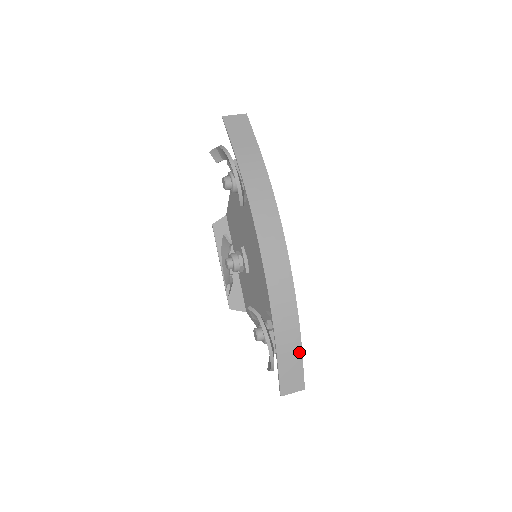
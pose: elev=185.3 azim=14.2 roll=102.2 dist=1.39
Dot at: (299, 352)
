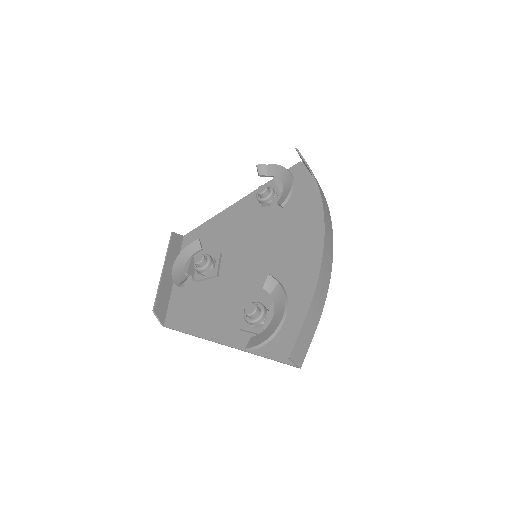
Dot at: (316, 325)
